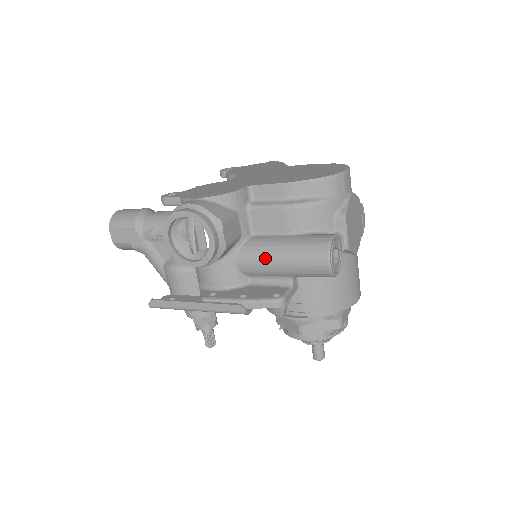
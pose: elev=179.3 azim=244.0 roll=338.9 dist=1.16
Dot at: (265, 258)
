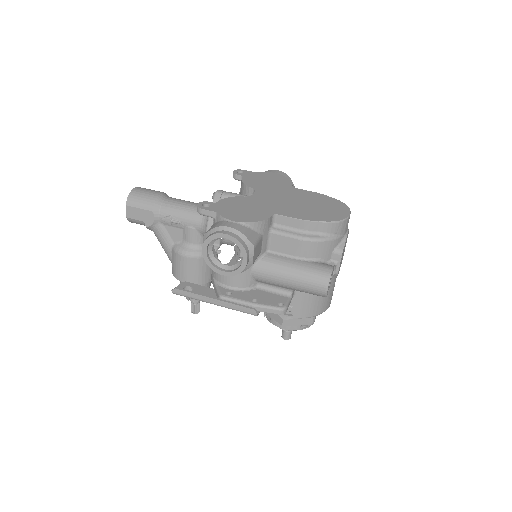
Dot at: (277, 274)
